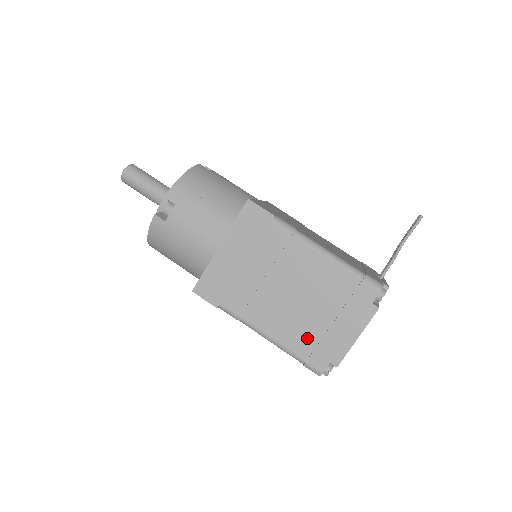
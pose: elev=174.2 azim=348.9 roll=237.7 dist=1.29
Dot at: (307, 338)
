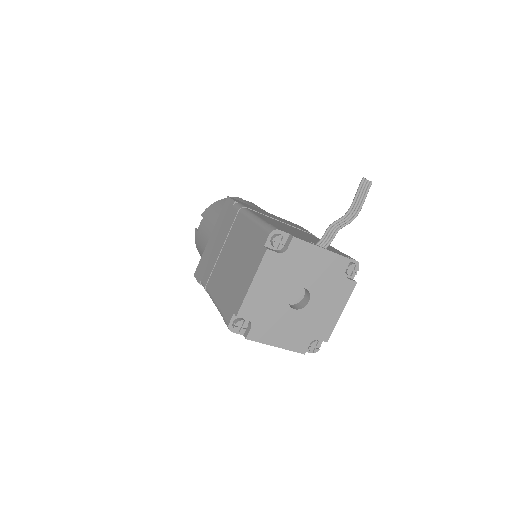
Dot at: (229, 293)
